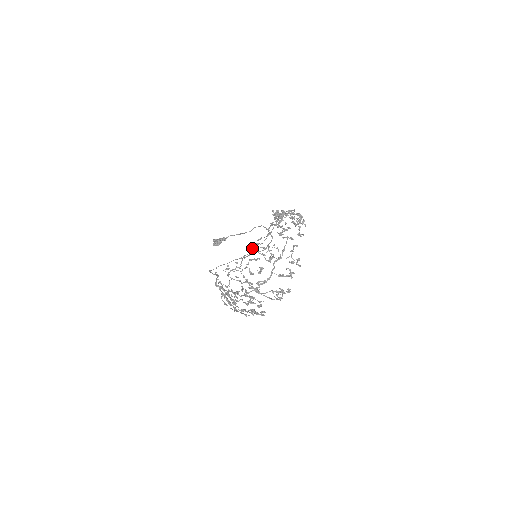
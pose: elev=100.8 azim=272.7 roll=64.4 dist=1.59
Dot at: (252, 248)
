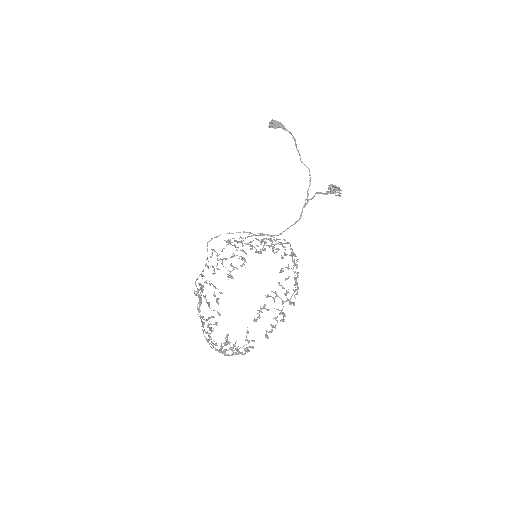
Dot at: occluded
